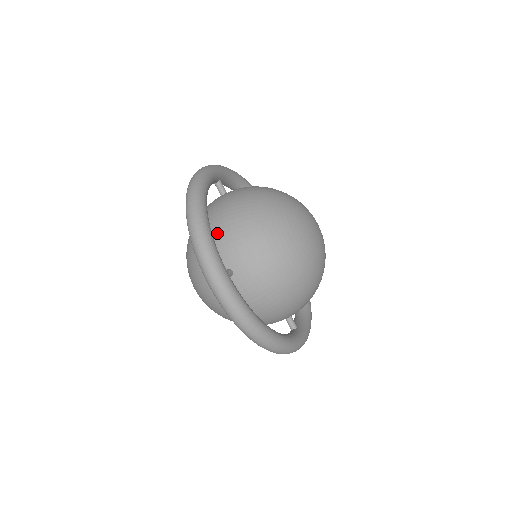
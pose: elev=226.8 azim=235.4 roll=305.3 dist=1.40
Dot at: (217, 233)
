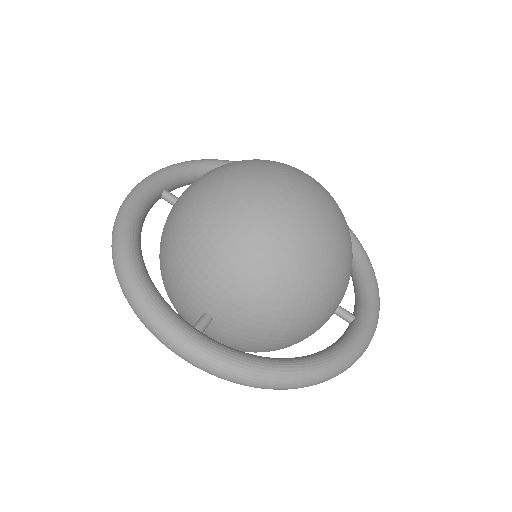
Dot at: (171, 274)
